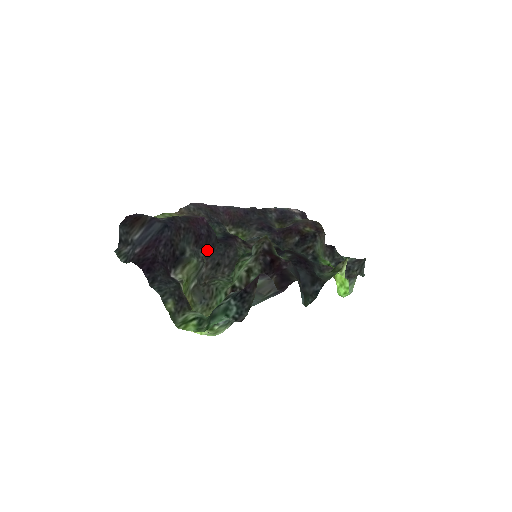
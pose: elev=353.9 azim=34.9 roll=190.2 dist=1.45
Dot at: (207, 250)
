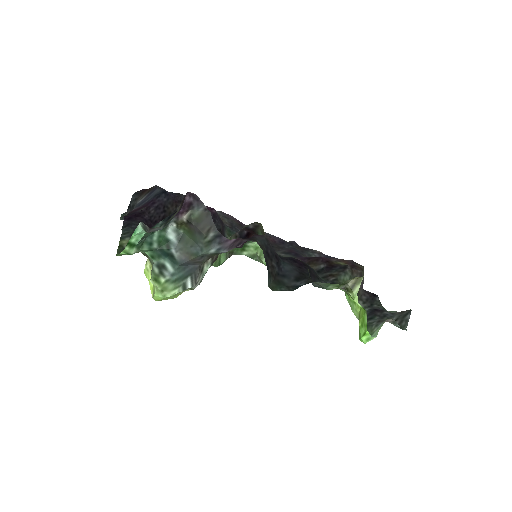
Dot at: occluded
